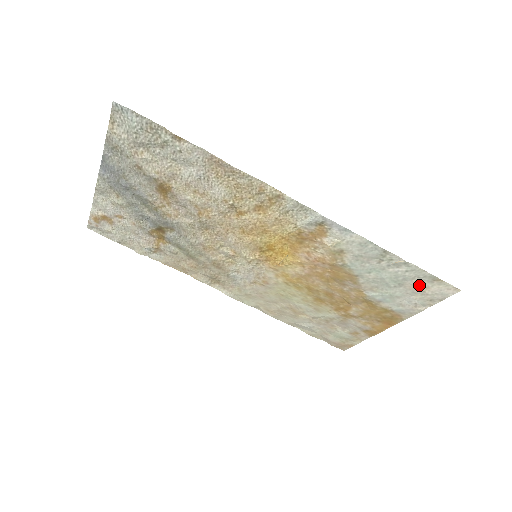
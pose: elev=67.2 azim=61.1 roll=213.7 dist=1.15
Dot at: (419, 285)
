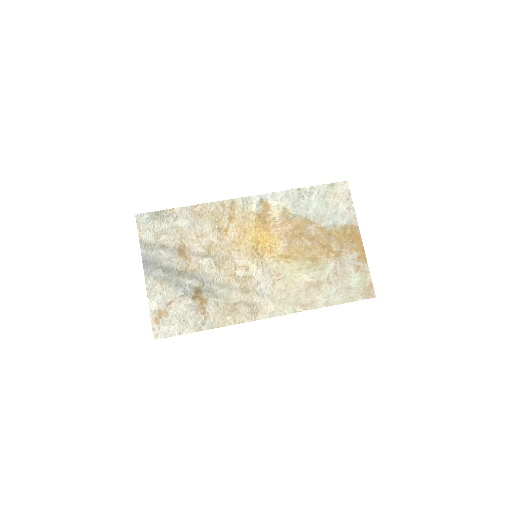
Dot at: (332, 196)
